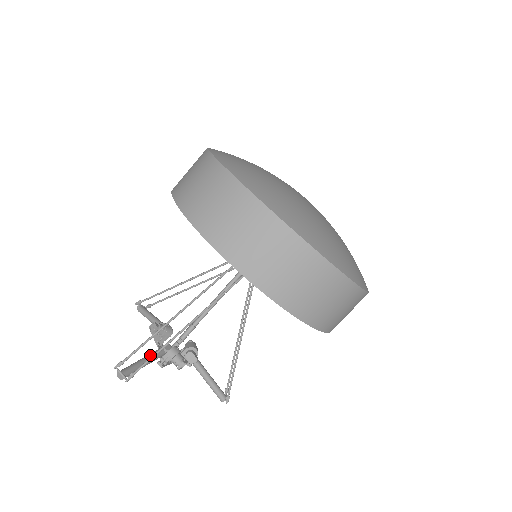
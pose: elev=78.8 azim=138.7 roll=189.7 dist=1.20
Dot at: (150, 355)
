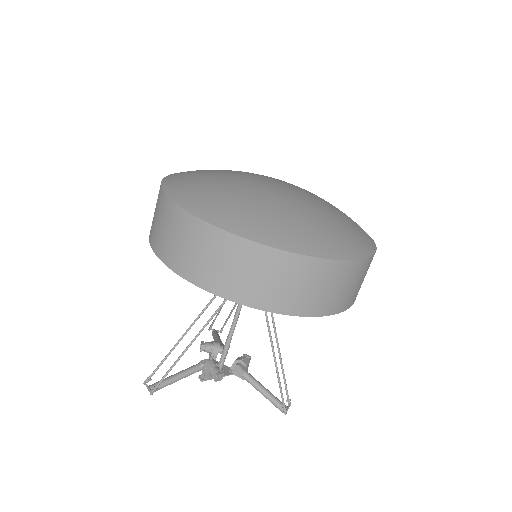
Dot at: (183, 370)
